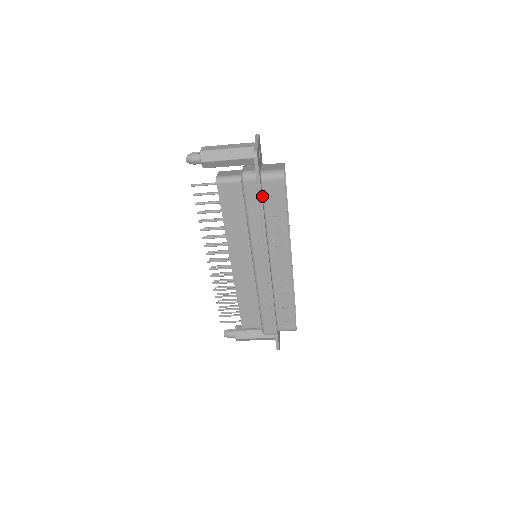
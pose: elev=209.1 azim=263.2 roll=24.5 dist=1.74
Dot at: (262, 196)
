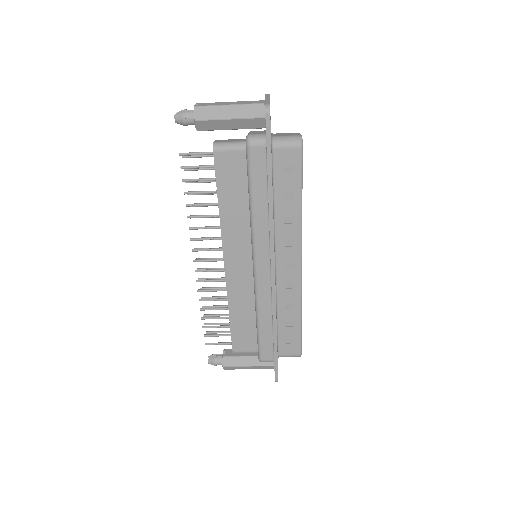
Dot at: (271, 169)
